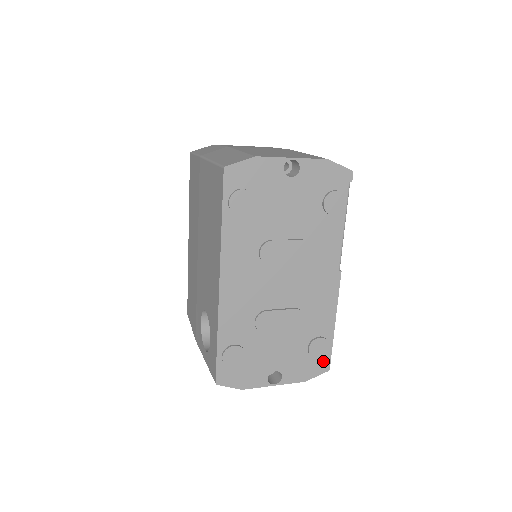
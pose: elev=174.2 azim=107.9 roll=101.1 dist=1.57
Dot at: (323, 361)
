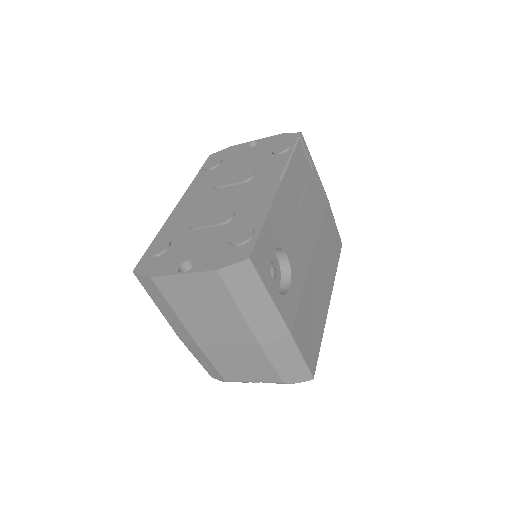
Dot at: (244, 250)
